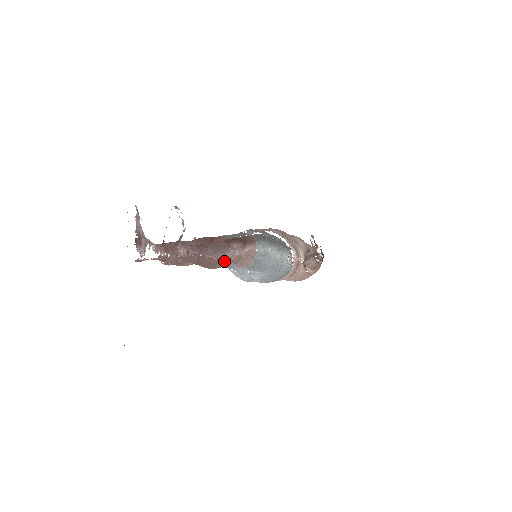
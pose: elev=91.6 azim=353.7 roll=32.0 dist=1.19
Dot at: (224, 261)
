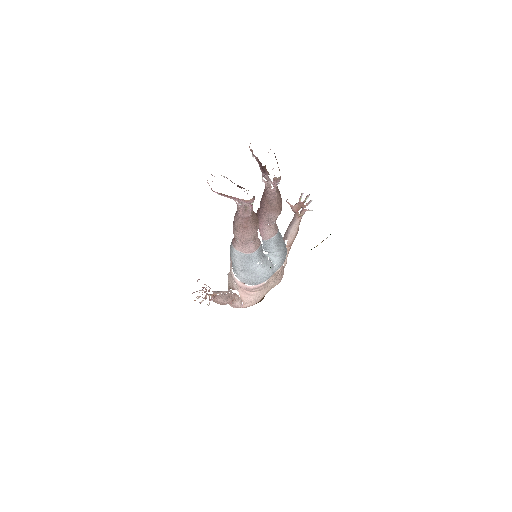
Dot at: occluded
